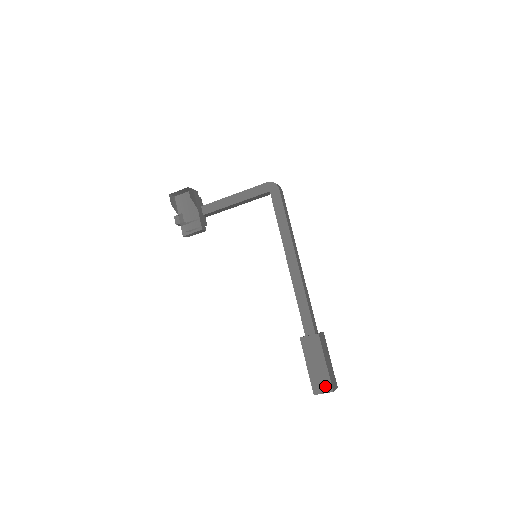
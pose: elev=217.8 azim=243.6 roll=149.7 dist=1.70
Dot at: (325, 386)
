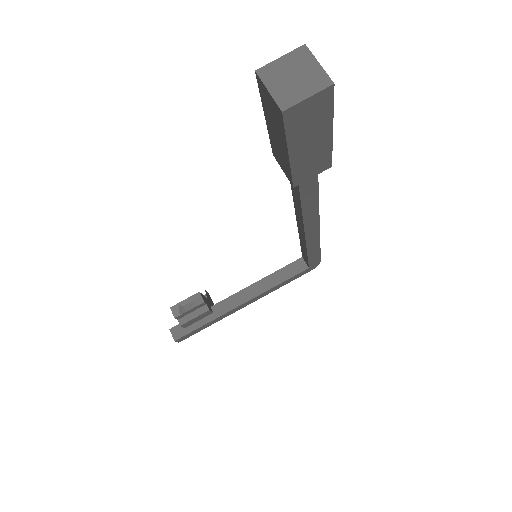
Dot at: occluded
